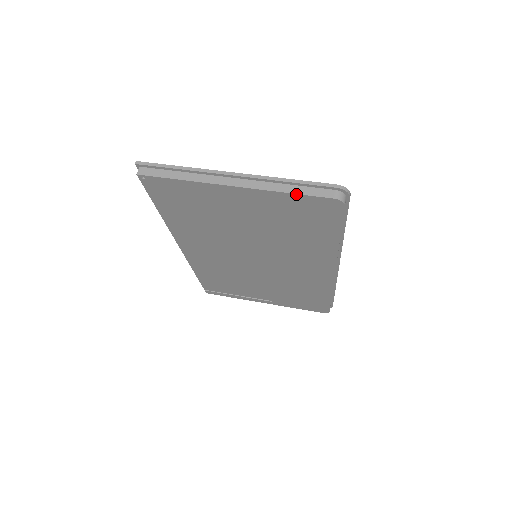
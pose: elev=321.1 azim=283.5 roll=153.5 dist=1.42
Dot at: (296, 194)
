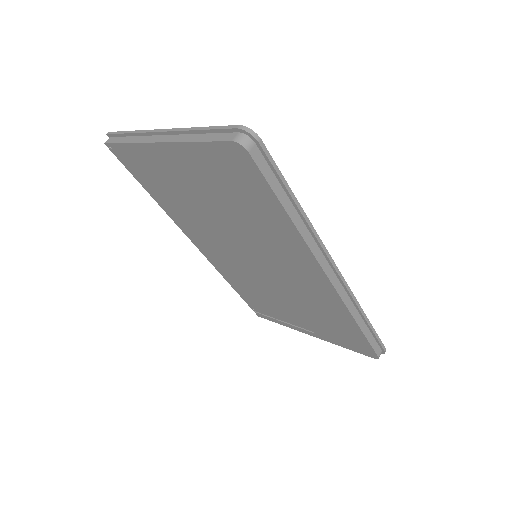
Dot at: (202, 142)
